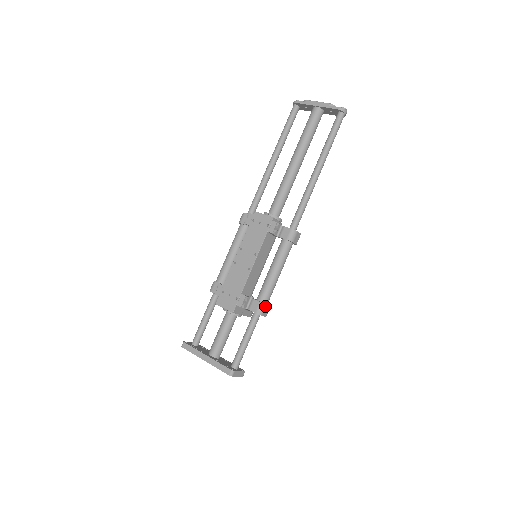
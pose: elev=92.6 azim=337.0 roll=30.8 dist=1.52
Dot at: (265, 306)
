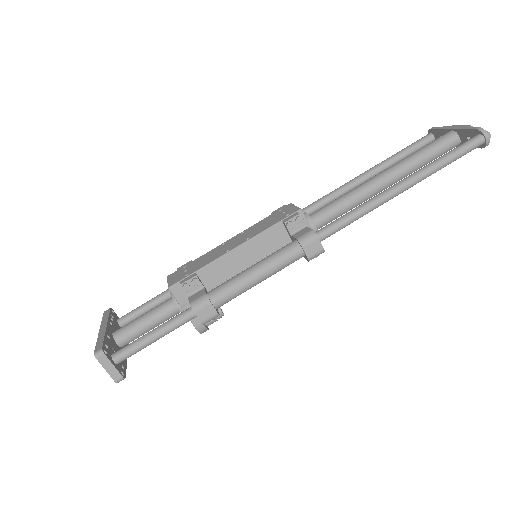
Dot at: (207, 302)
